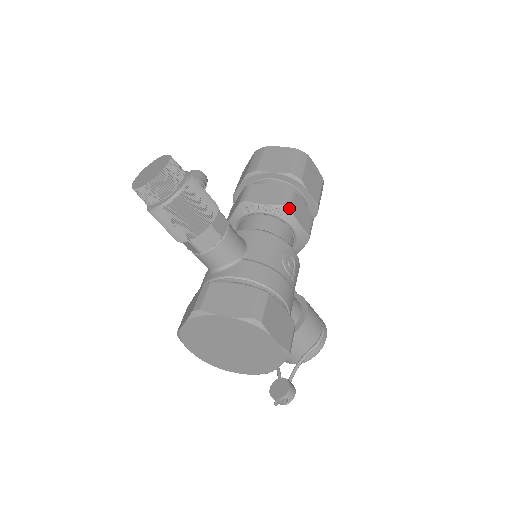
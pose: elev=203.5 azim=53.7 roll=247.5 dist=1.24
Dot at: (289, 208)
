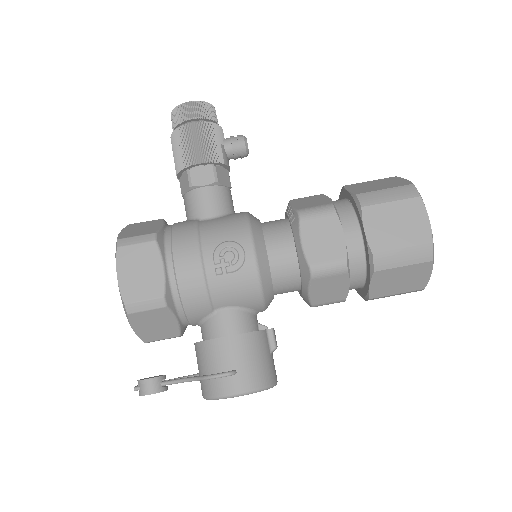
Dot at: (300, 216)
